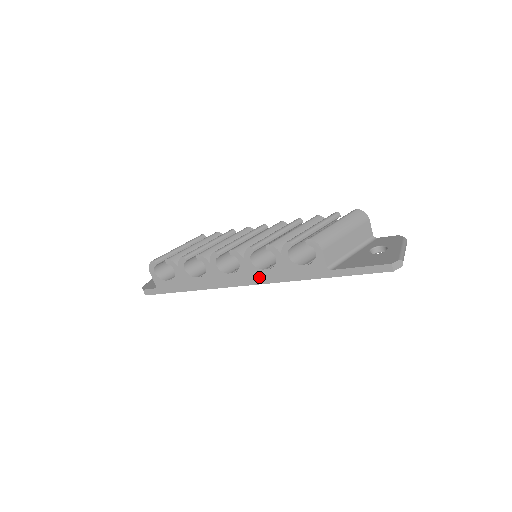
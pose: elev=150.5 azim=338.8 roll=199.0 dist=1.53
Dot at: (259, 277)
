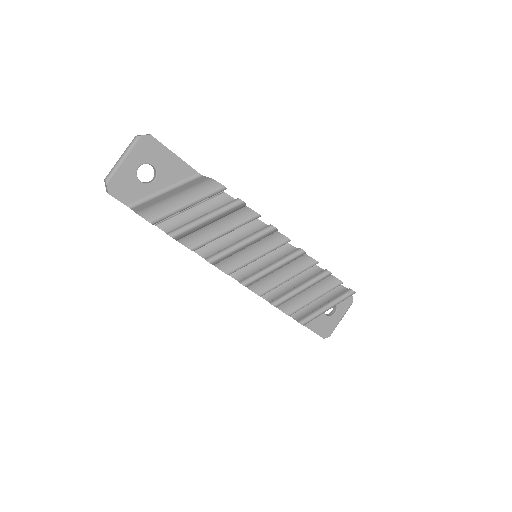
Dot at: occluded
